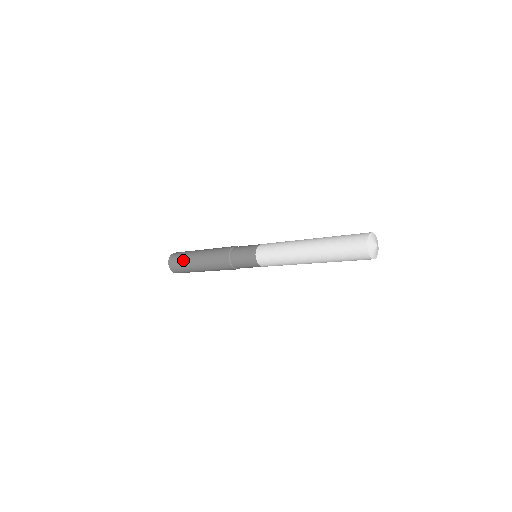
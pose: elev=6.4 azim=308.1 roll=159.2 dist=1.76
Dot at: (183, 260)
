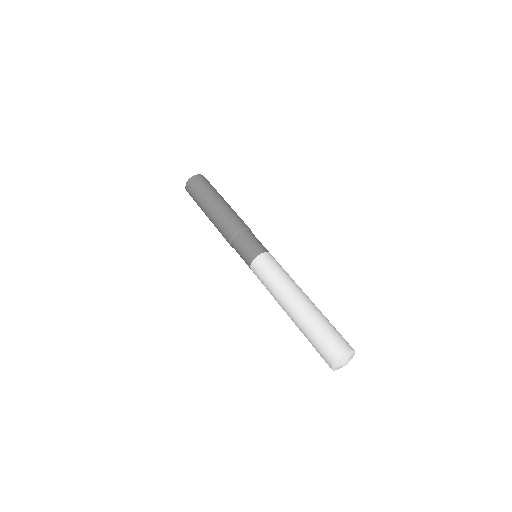
Dot at: (196, 200)
